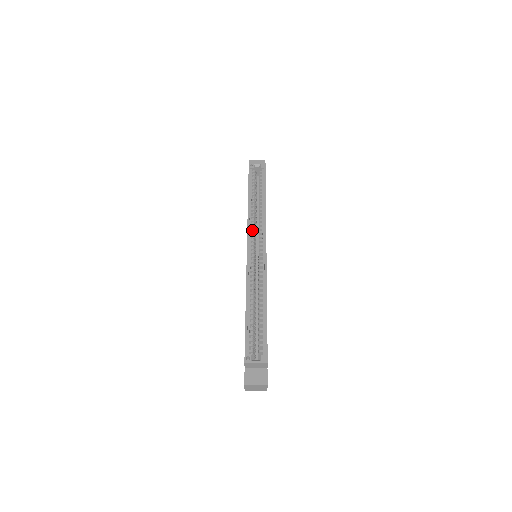
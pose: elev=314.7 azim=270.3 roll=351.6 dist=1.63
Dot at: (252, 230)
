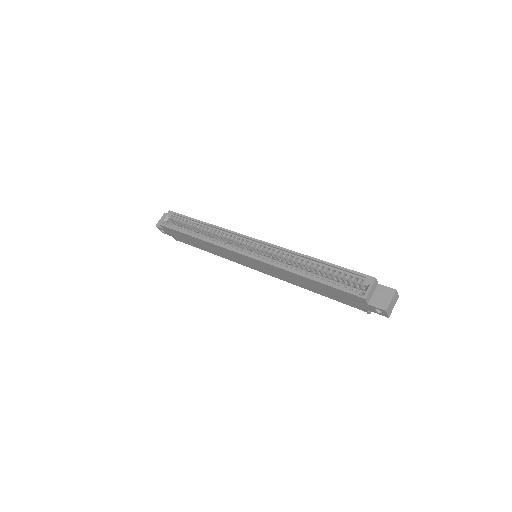
Dot at: (229, 246)
